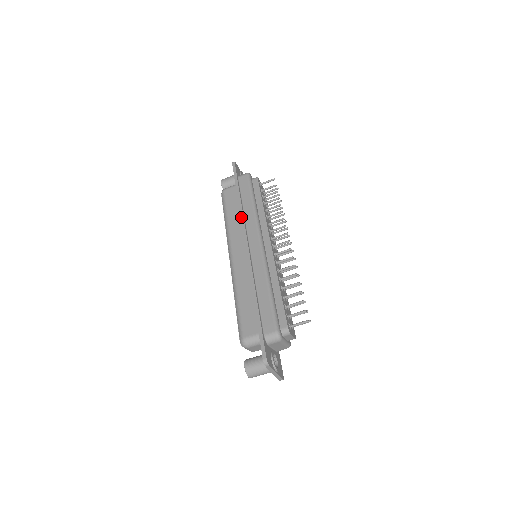
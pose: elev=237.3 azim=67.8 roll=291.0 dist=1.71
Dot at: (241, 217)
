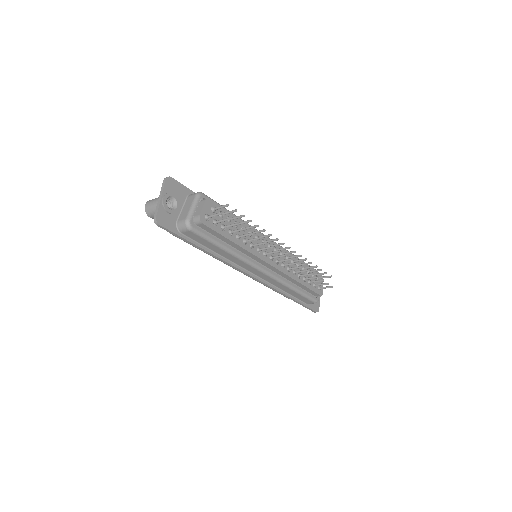
Dot at: (227, 264)
